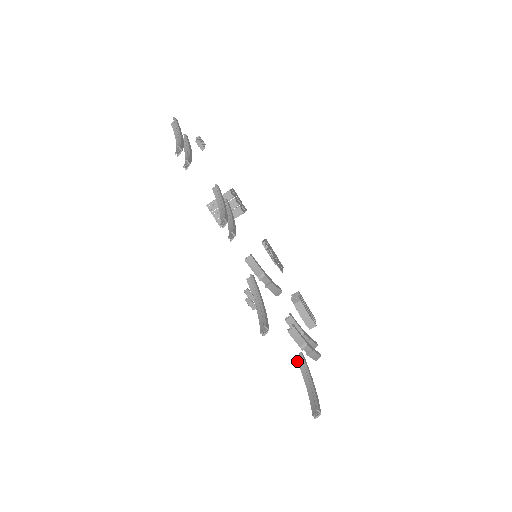
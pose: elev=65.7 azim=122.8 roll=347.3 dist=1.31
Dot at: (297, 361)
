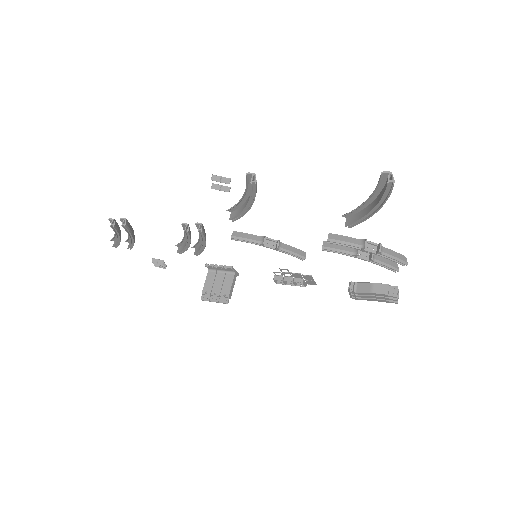
Dot at: (349, 224)
